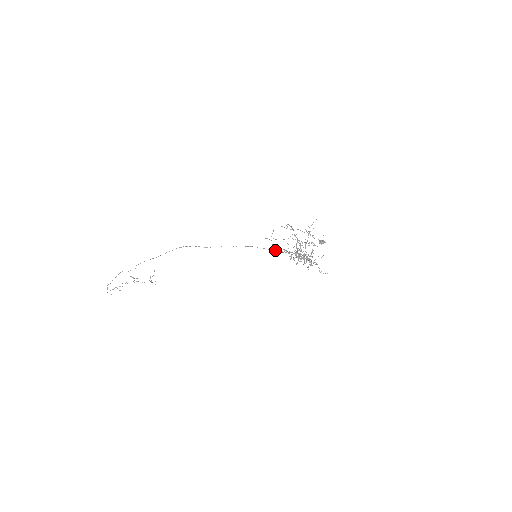
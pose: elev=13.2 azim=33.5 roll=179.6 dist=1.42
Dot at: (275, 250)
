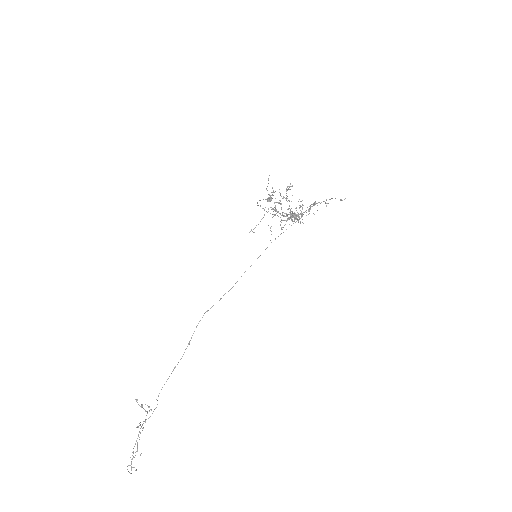
Dot at: (300, 218)
